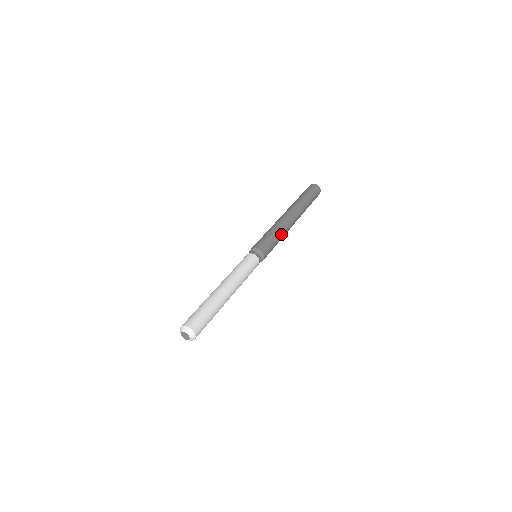
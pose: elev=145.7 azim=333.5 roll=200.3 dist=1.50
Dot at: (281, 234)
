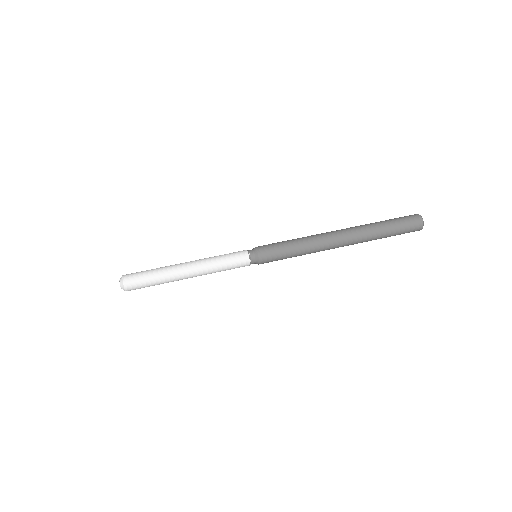
Dot at: (304, 248)
